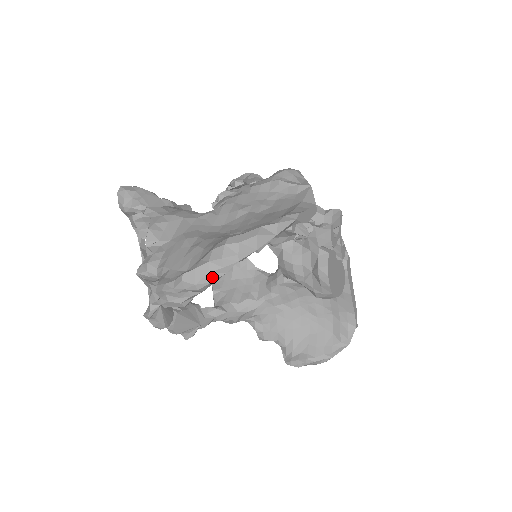
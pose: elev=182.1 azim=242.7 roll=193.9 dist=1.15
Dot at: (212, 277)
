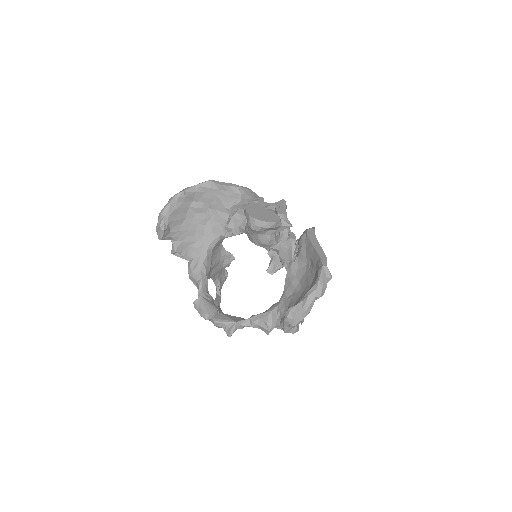
Dot at: (166, 207)
